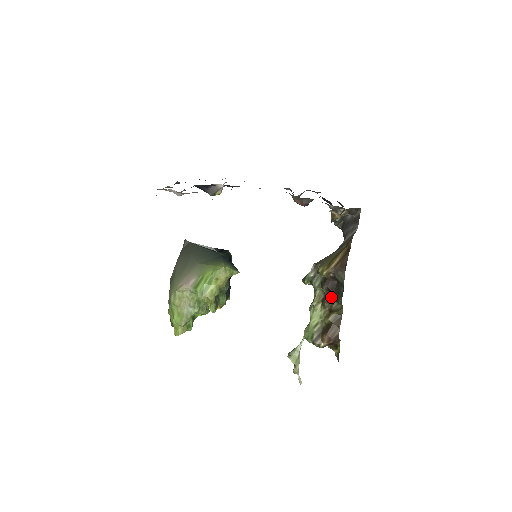
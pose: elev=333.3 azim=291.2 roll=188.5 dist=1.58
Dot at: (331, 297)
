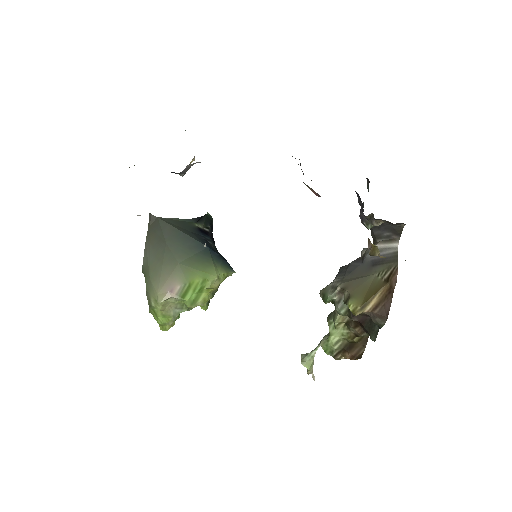
Dot at: (359, 325)
